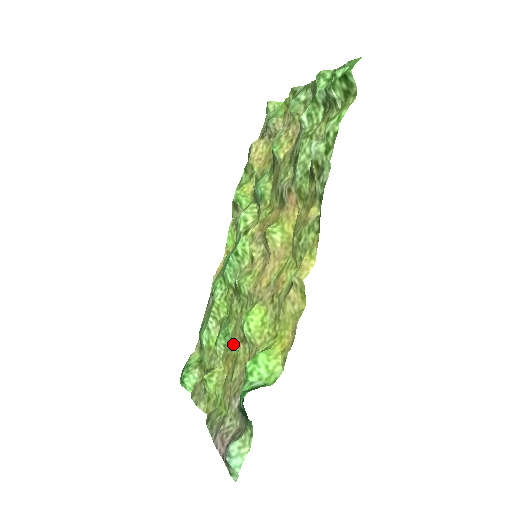
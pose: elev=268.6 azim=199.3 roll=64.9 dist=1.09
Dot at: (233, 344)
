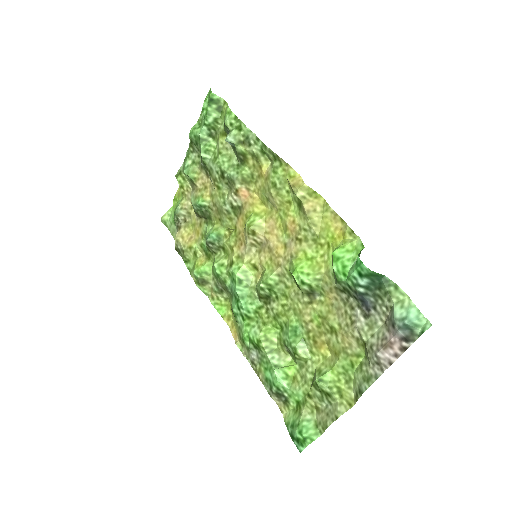
Dot at: (308, 321)
